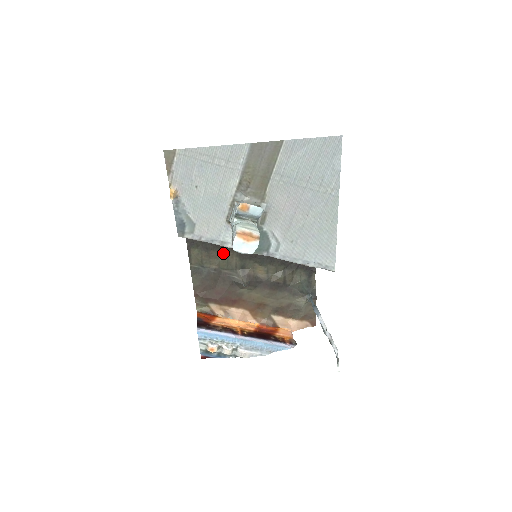
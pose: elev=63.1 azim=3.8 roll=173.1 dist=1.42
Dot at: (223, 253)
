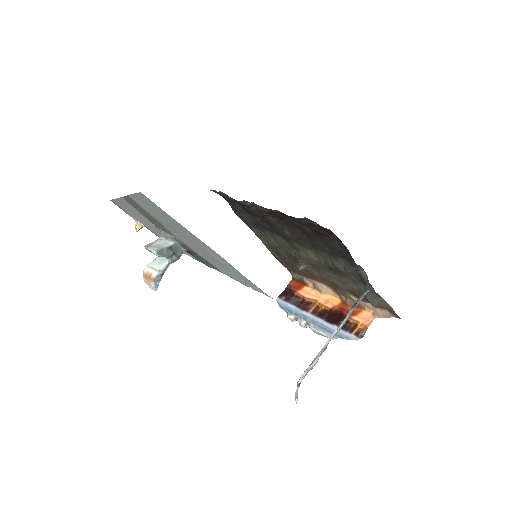
Dot at: (273, 234)
